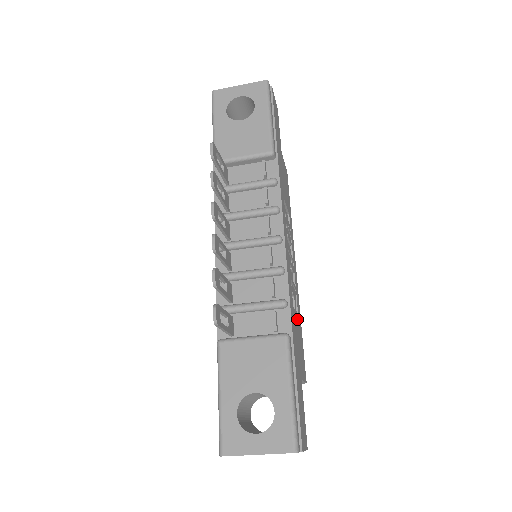
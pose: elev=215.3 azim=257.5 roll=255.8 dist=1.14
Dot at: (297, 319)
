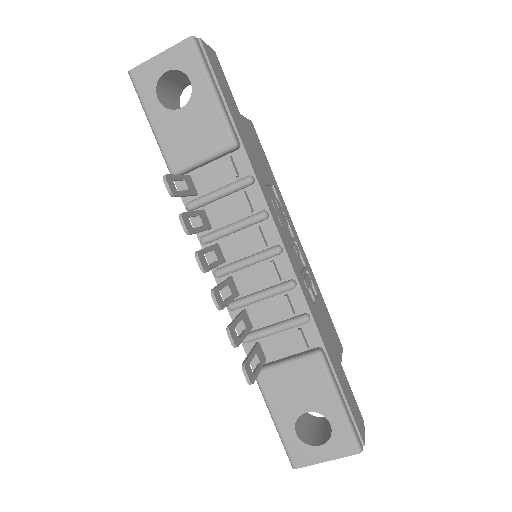
Dot at: (319, 304)
